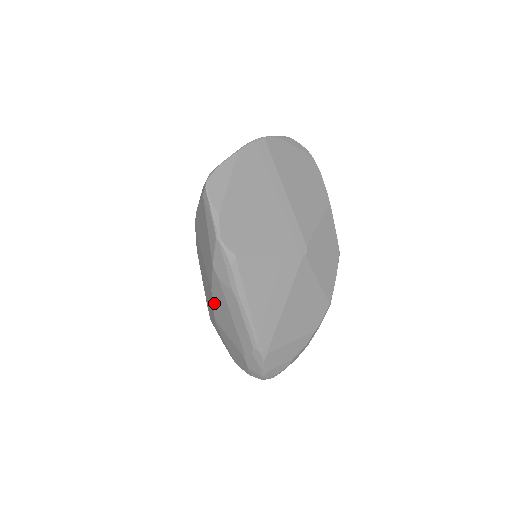
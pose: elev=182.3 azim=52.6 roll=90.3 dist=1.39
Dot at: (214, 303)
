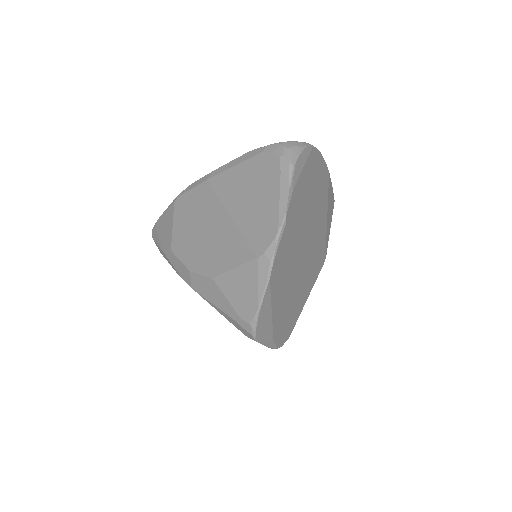
Dot at: occluded
